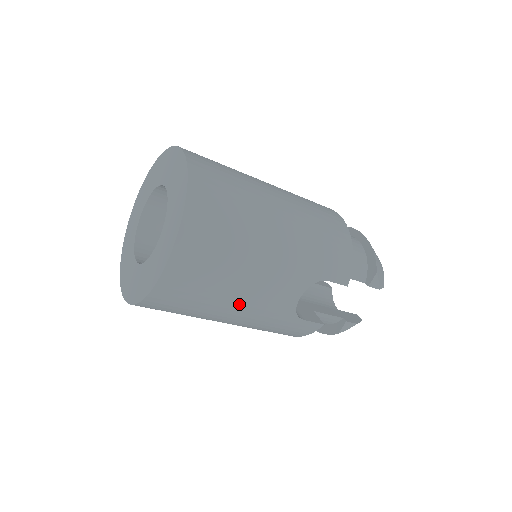
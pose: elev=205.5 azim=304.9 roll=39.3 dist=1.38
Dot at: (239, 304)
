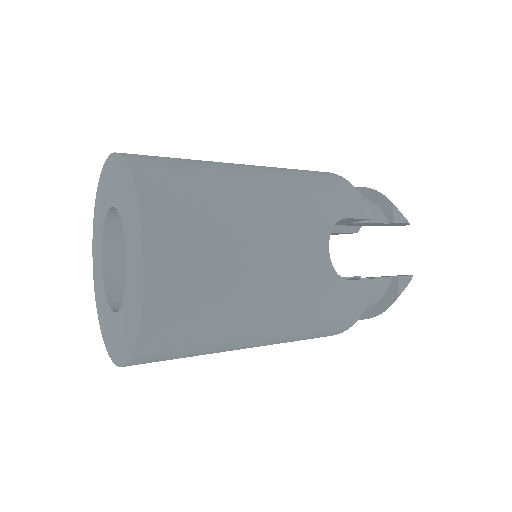
Dot at: (263, 284)
